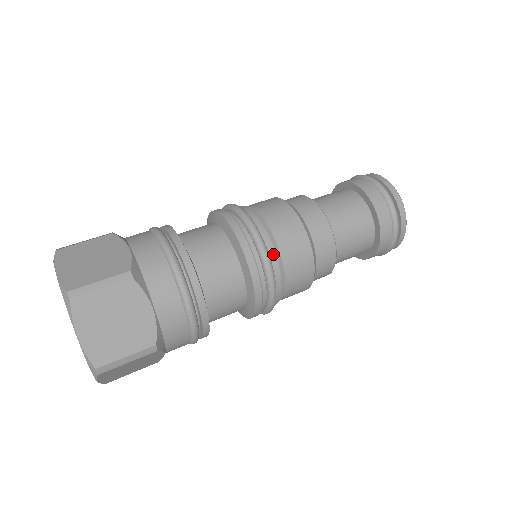
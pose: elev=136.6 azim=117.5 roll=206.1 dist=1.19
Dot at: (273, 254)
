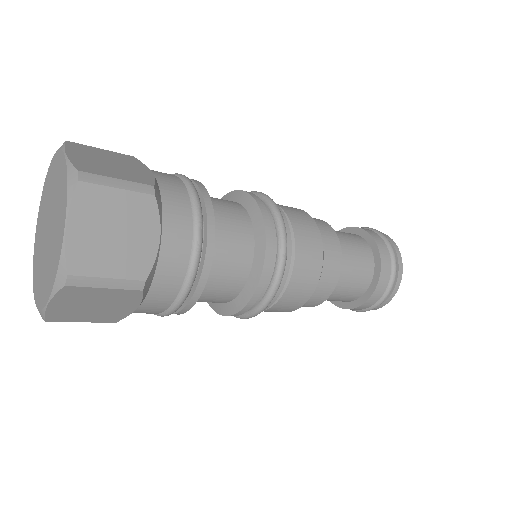
Dot at: (290, 247)
